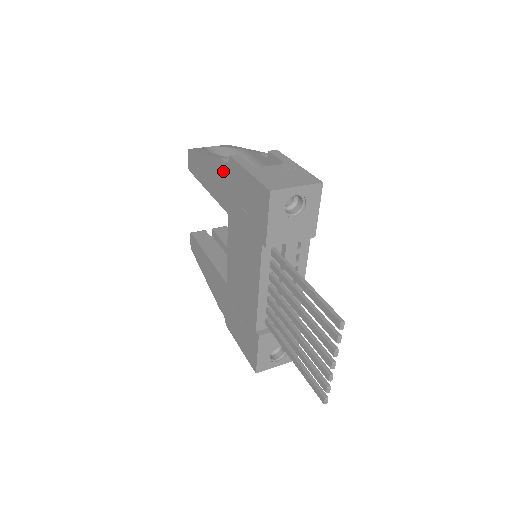
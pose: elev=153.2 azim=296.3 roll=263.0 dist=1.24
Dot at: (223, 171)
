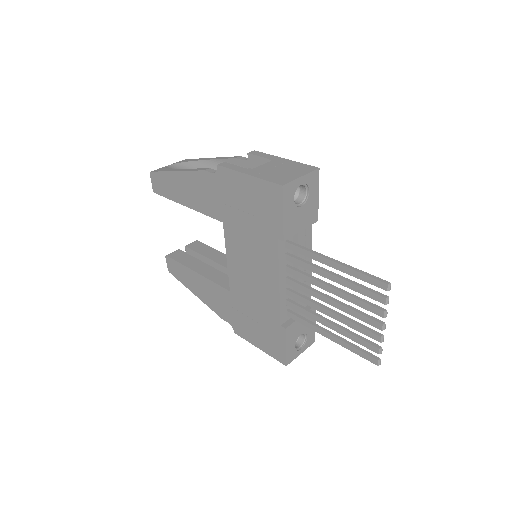
Dot at: (209, 182)
